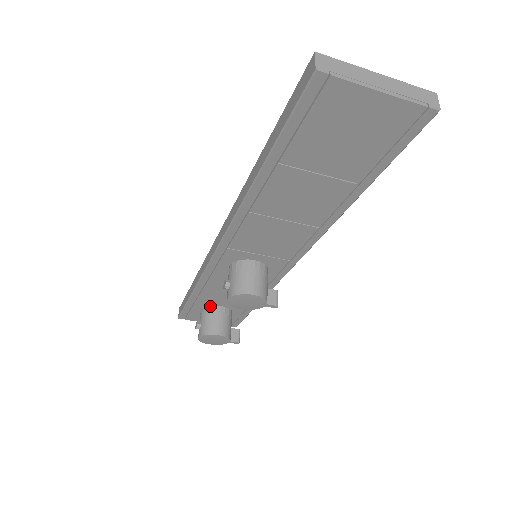
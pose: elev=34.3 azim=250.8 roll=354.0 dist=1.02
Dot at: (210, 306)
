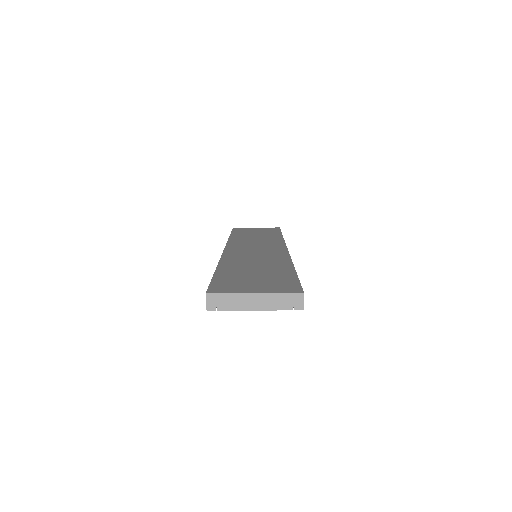
Dot at: occluded
